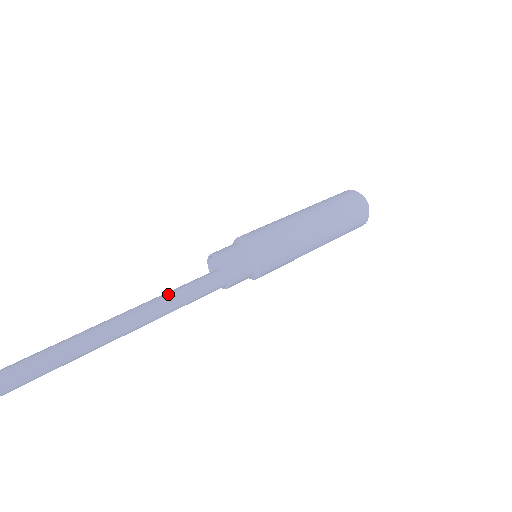
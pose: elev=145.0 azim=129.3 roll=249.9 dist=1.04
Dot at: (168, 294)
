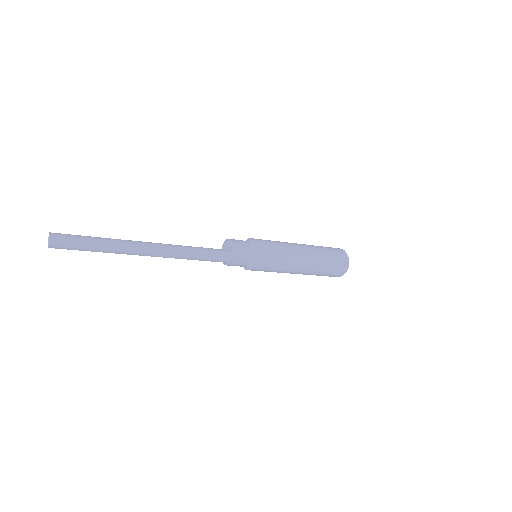
Dot at: (189, 246)
